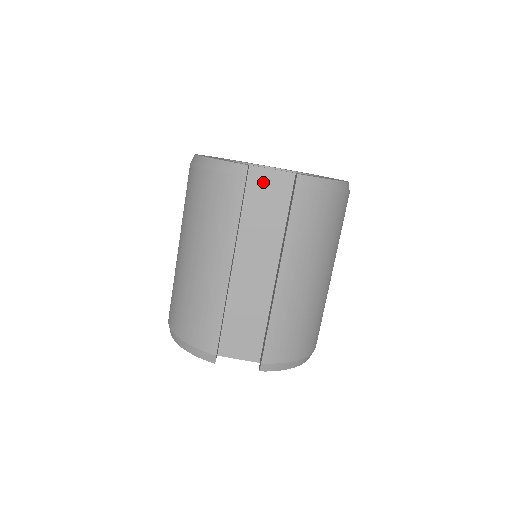
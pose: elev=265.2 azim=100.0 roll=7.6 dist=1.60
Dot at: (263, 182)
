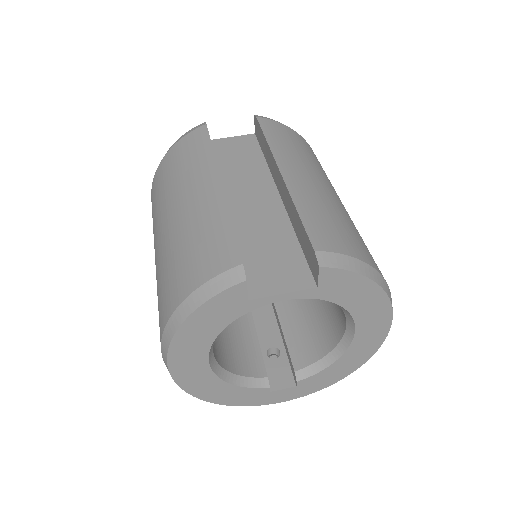
Dot at: (227, 145)
